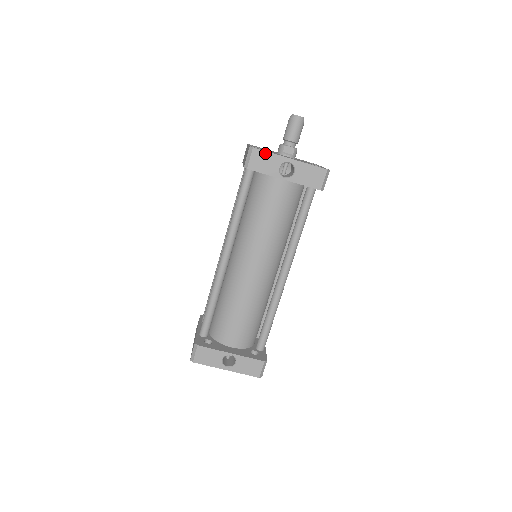
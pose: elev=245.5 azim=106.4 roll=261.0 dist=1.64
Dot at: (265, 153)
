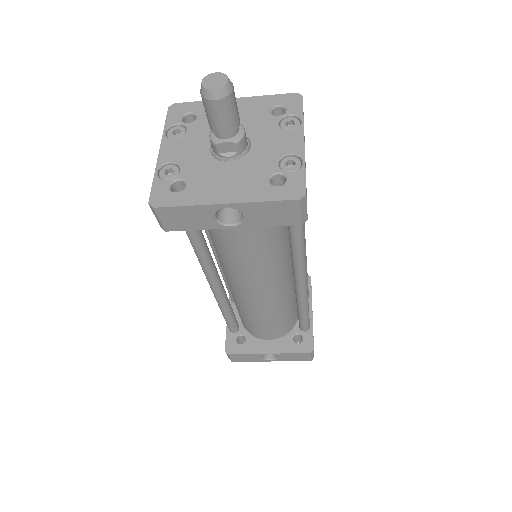
Dot at: (178, 209)
